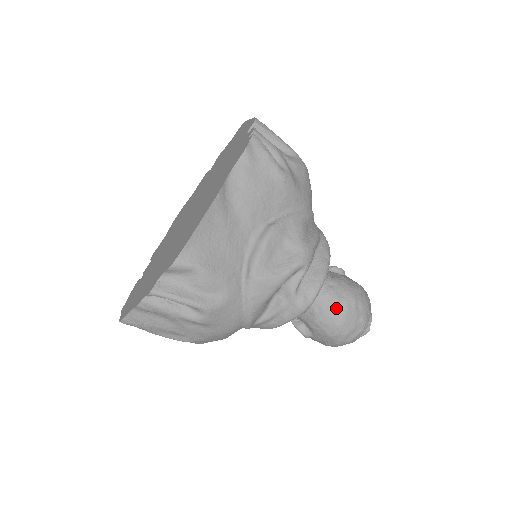
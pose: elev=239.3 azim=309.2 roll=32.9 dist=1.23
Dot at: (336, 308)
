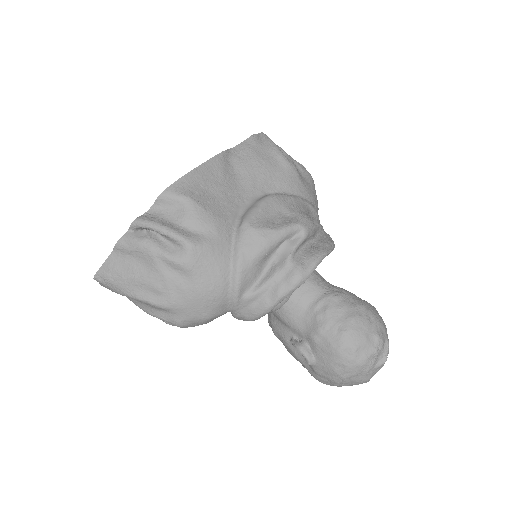
Dot at: (342, 311)
